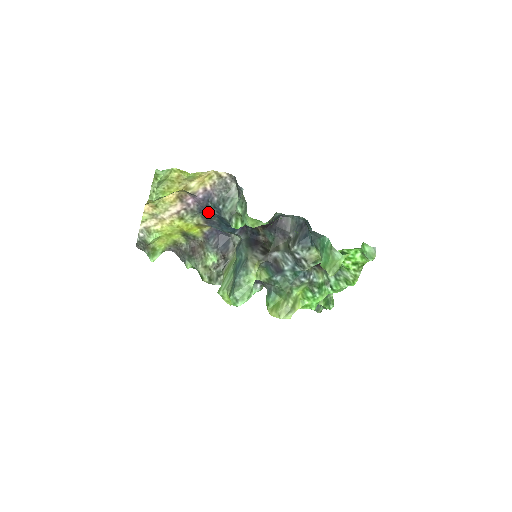
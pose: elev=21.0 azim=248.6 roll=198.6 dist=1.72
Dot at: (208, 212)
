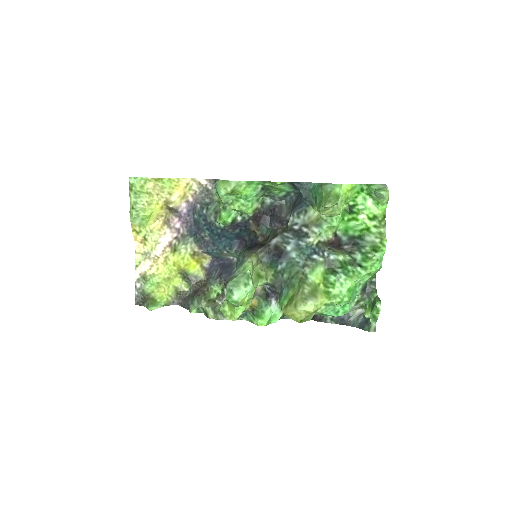
Dot at: (198, 230)
